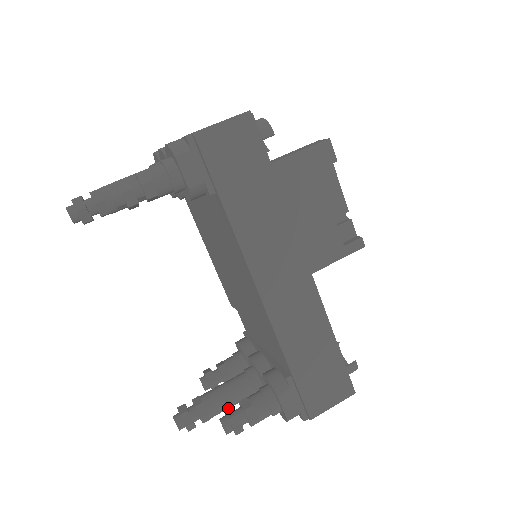
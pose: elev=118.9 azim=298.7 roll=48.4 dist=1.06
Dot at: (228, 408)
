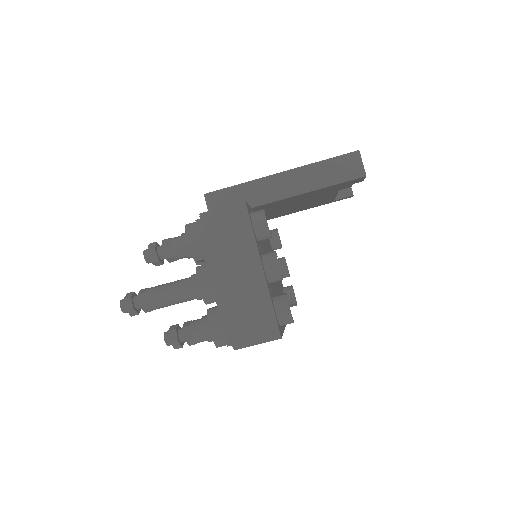
Dot at: occluded
